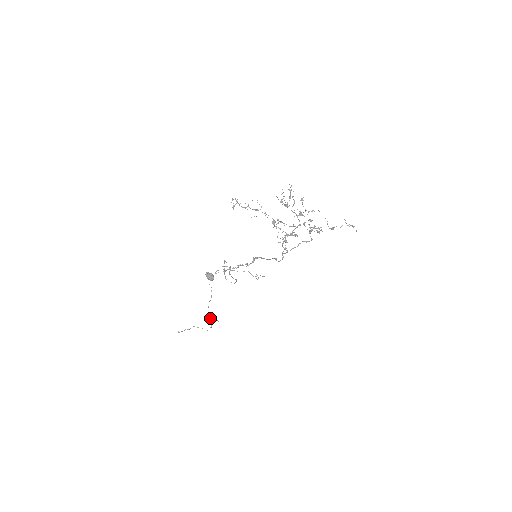
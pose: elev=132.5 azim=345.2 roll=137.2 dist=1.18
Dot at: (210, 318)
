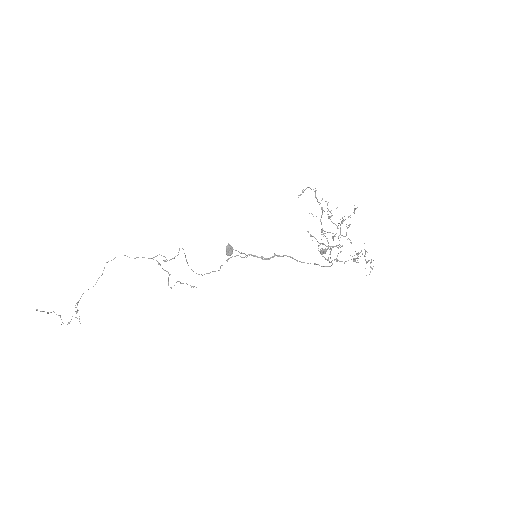
Dot at: (77, 310)
